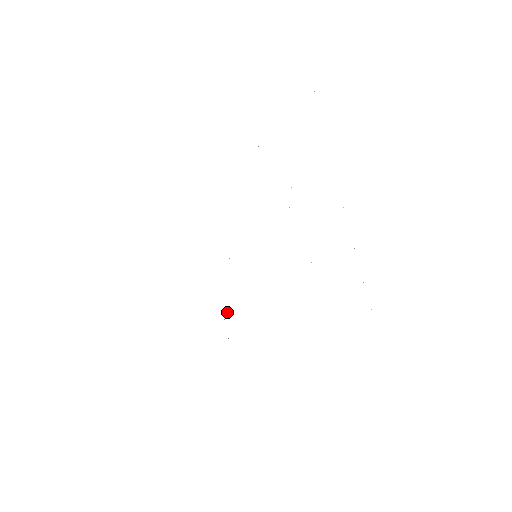
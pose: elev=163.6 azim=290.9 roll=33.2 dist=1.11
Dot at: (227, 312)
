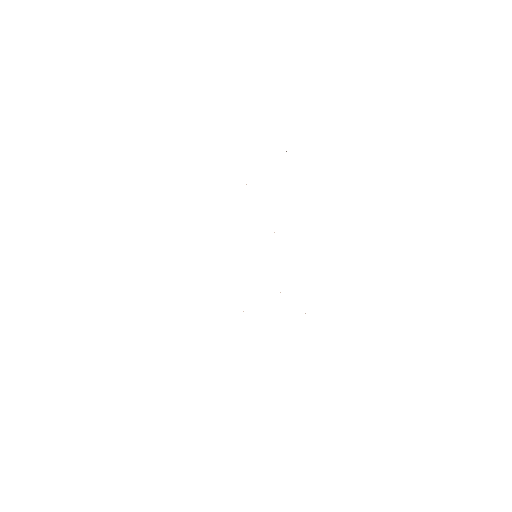
Dot at: occluded
